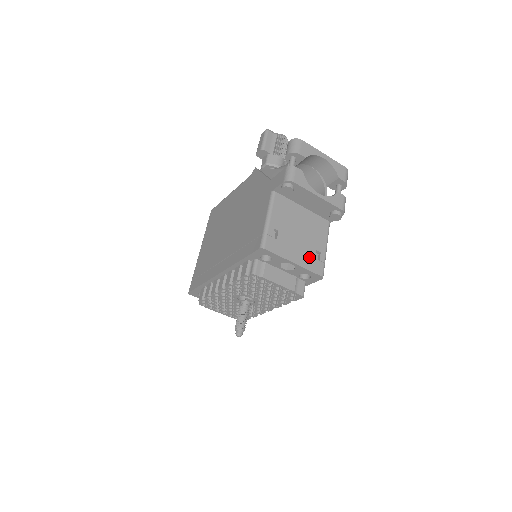
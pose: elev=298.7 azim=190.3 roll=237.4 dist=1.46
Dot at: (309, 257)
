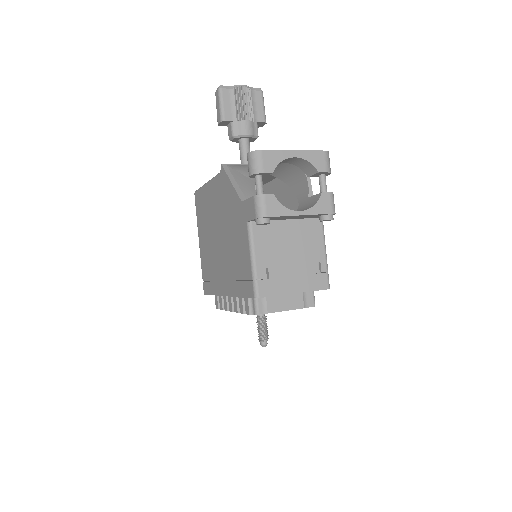
Dot at: (309, 276)
